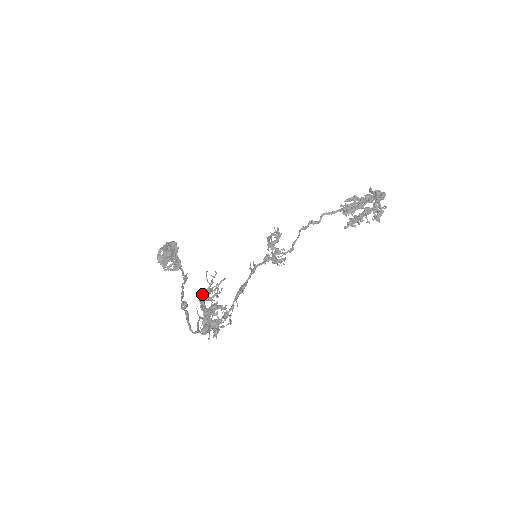
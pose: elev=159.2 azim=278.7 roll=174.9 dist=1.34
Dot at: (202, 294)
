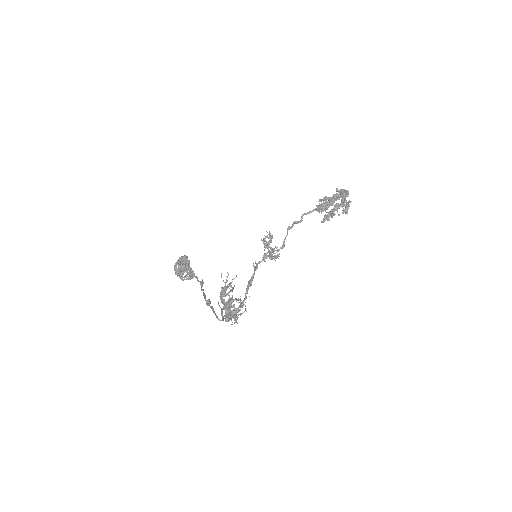
Dot at: occluded
